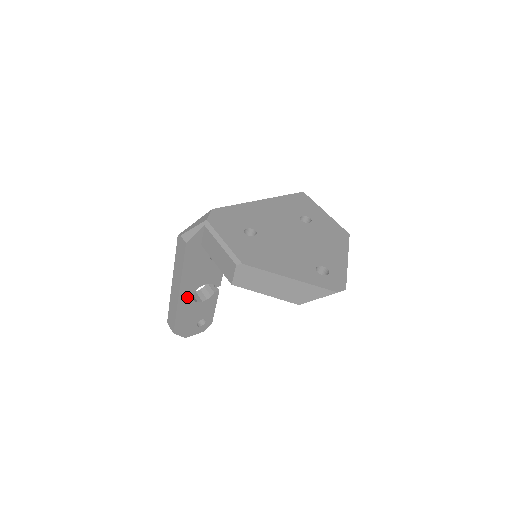
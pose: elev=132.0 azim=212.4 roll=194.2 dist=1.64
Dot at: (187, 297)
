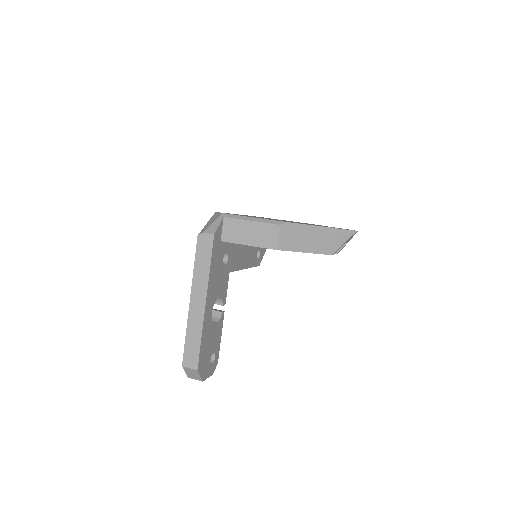
Dot at: (208, 313)
